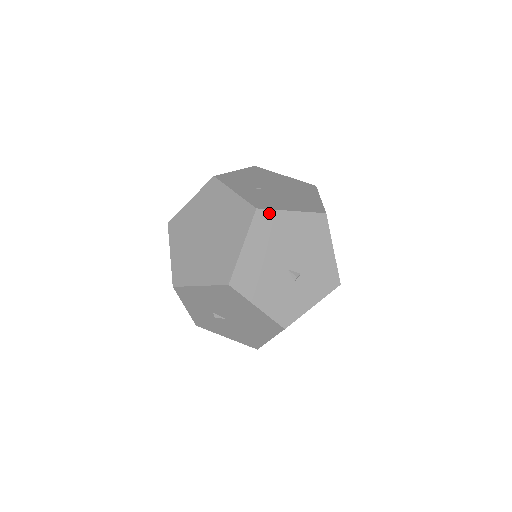
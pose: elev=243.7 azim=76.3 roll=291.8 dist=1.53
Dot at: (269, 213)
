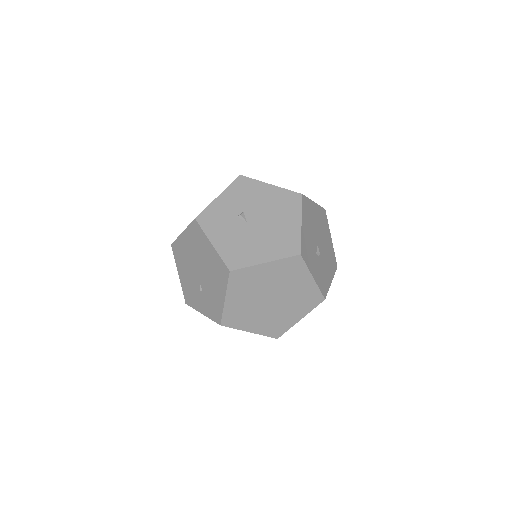
Dot at: (327, 220)
